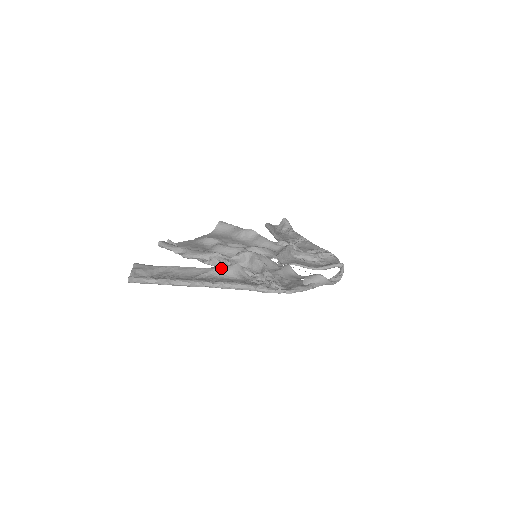
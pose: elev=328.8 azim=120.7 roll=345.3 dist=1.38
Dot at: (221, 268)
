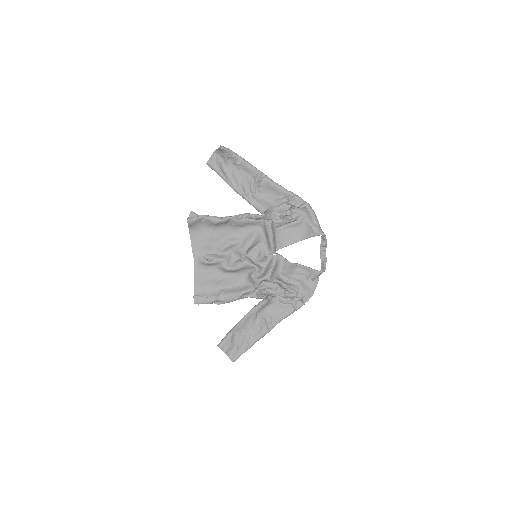
Dot at: (260, 308)
